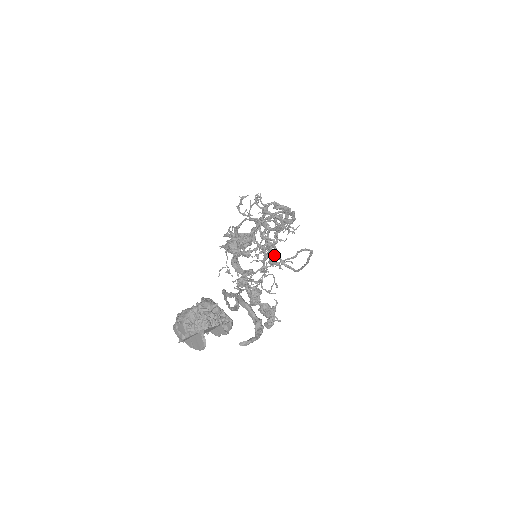
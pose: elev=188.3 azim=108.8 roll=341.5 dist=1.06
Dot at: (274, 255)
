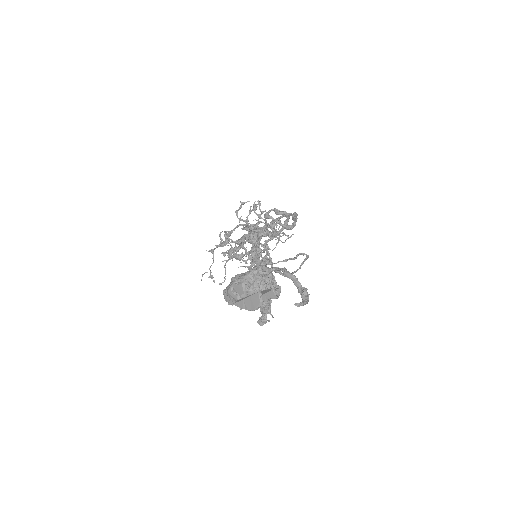
Dot at: occluded
